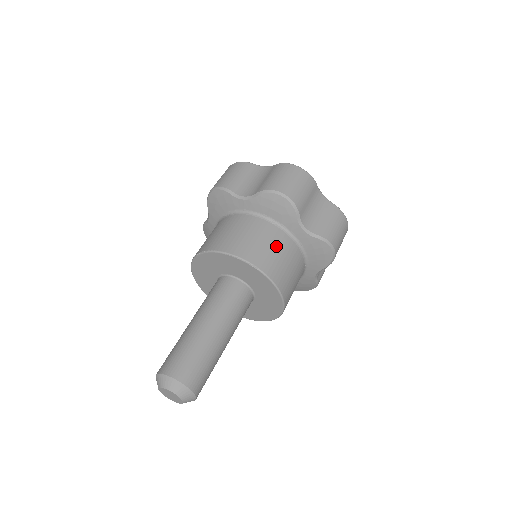
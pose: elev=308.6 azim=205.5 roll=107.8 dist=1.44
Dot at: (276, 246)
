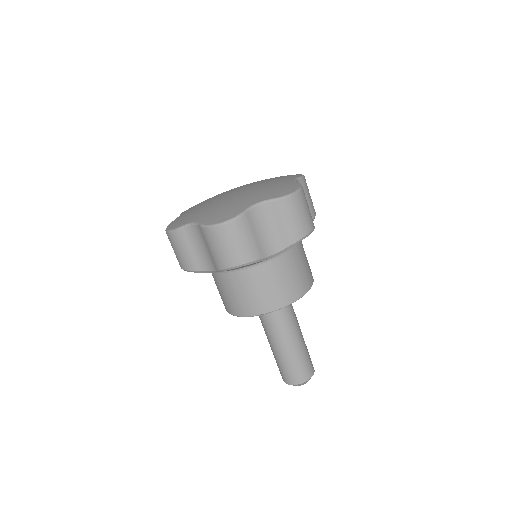
Dot at: (304, 258)
